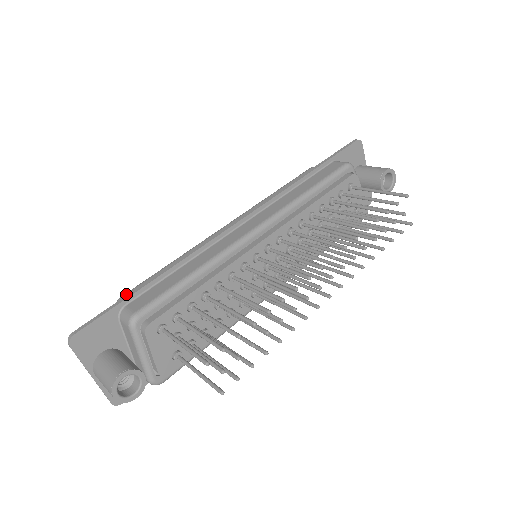
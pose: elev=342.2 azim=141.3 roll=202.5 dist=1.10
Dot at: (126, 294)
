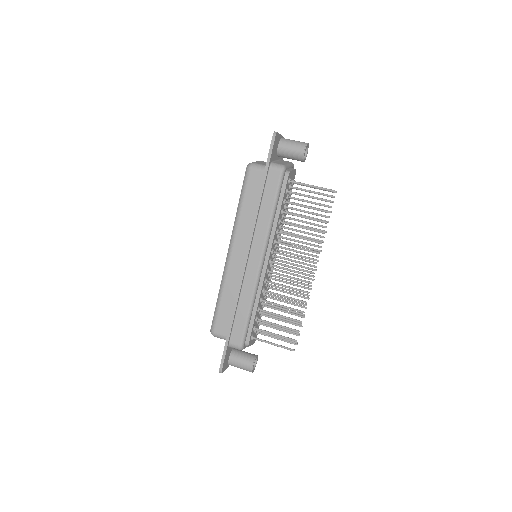
Dot at: (215, 329)
